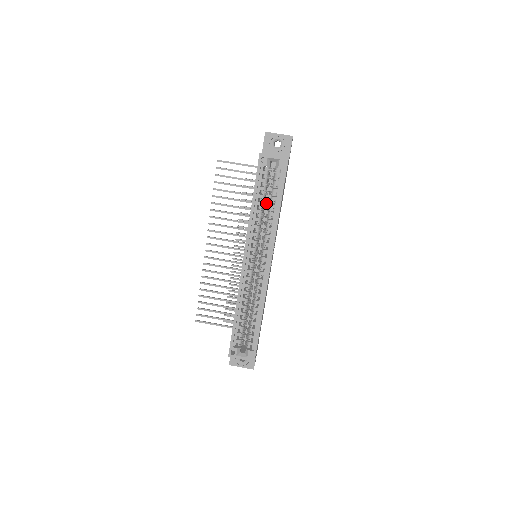
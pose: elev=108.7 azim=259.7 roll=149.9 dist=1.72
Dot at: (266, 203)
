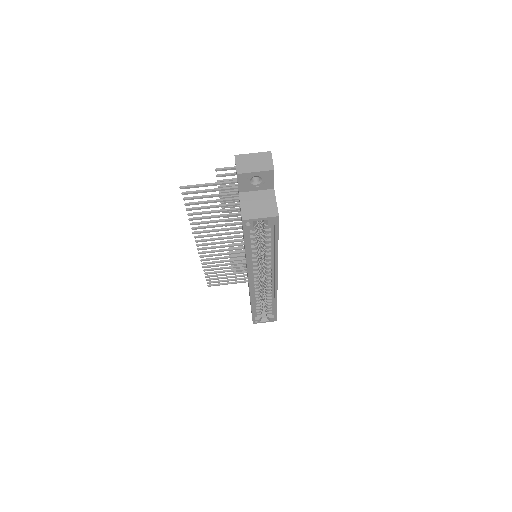
Dot at: occluded
